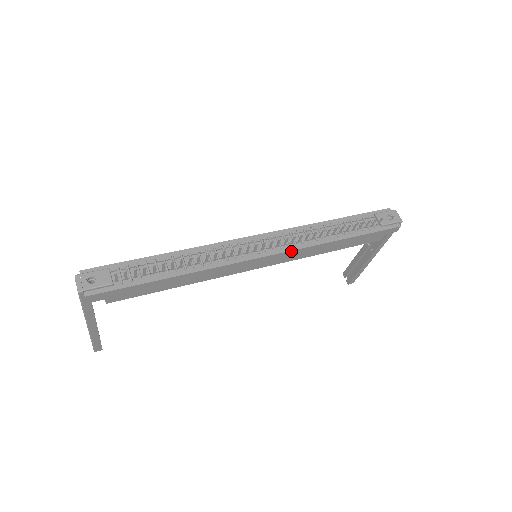
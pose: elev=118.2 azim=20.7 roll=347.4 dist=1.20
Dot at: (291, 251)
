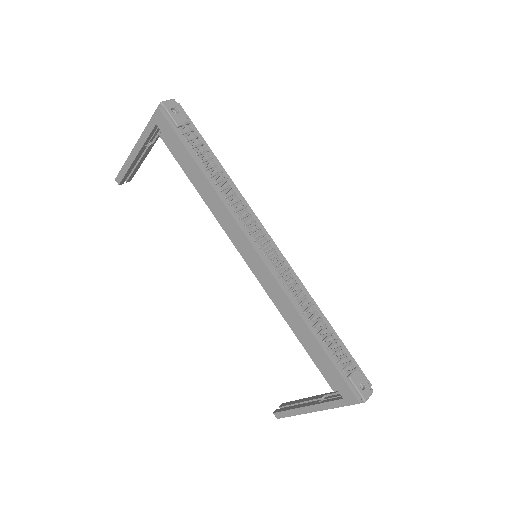
Dot at: (276, 280)
